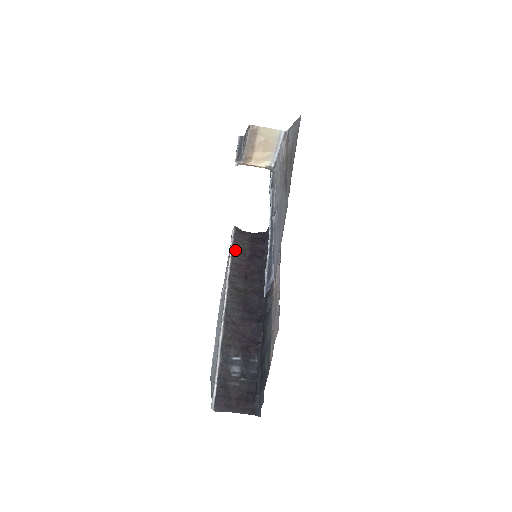
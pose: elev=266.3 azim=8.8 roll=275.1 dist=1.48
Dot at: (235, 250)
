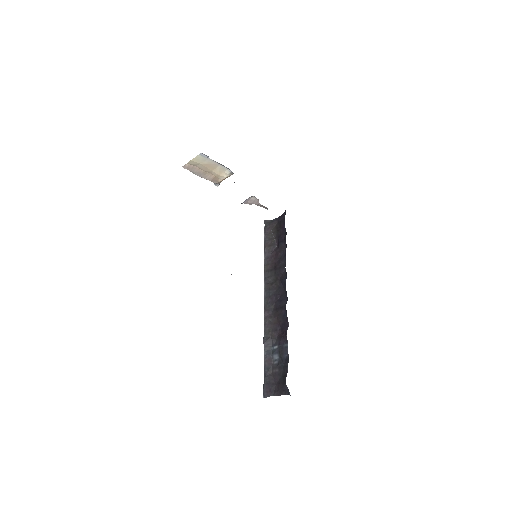
Dot at: (266, 245)
